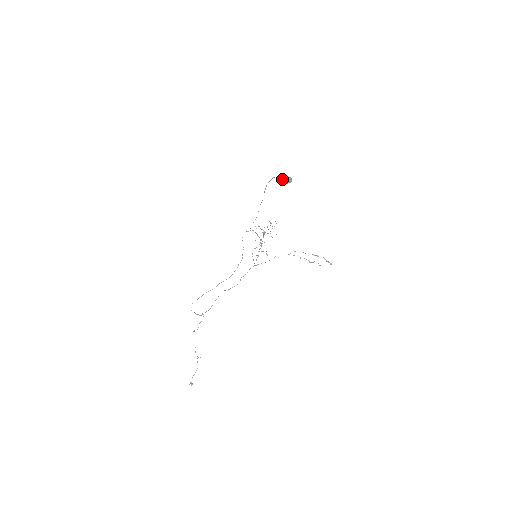
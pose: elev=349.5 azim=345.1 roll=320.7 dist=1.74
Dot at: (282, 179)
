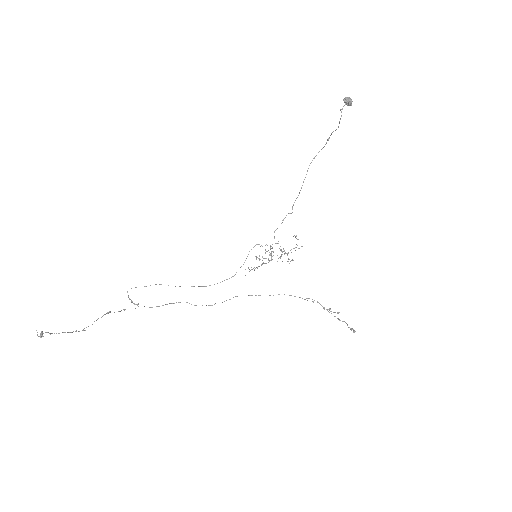
Dot at: occluded
